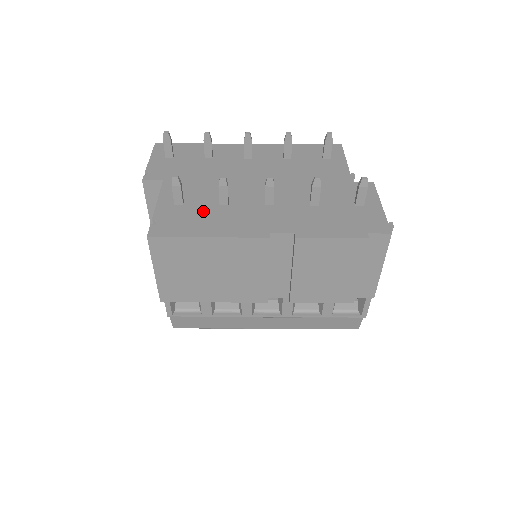
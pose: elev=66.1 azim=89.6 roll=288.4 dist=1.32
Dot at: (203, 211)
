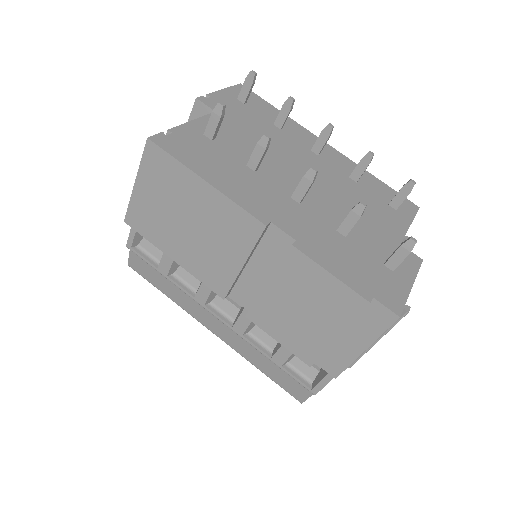
Dot at: (225, 158)
